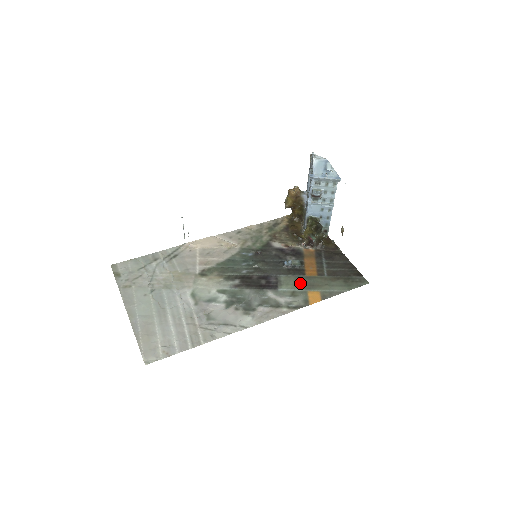
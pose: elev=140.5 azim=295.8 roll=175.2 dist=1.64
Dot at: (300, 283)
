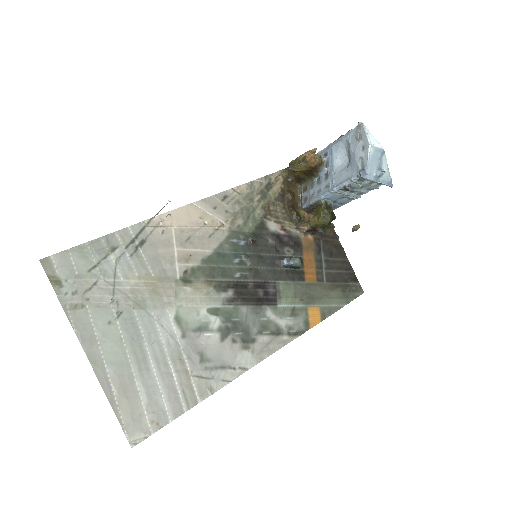
Dot at: (300, 294)
